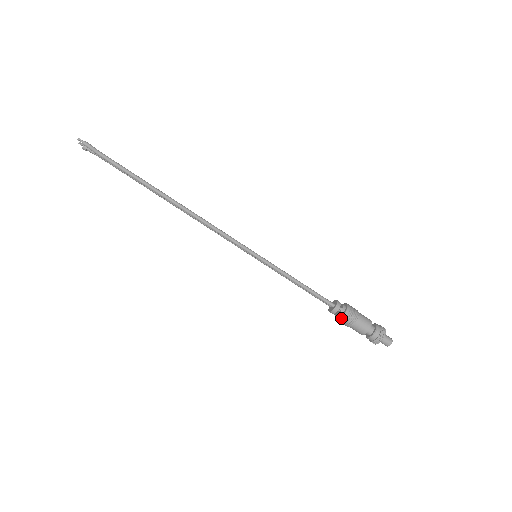
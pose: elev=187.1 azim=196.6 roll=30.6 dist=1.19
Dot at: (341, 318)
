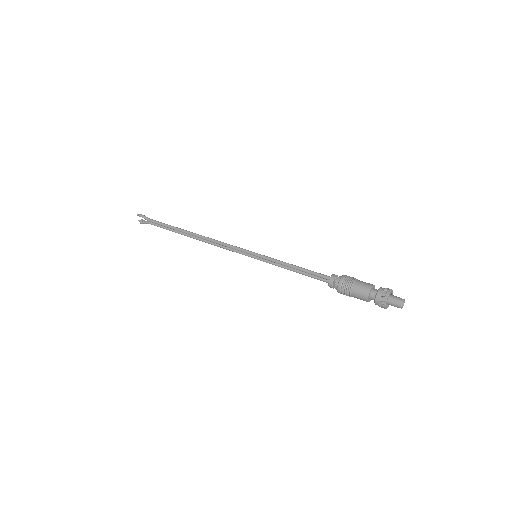
Dot at: (338, 283)
